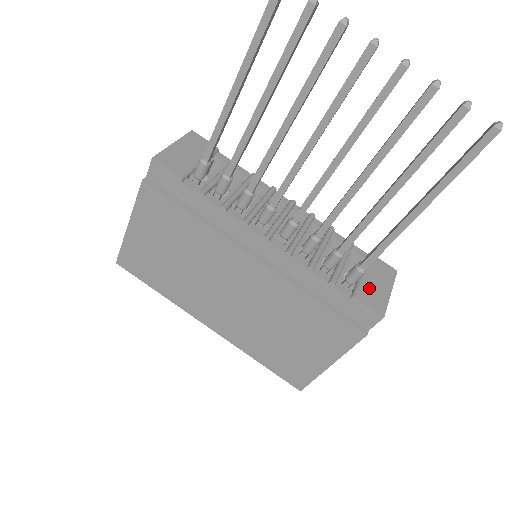
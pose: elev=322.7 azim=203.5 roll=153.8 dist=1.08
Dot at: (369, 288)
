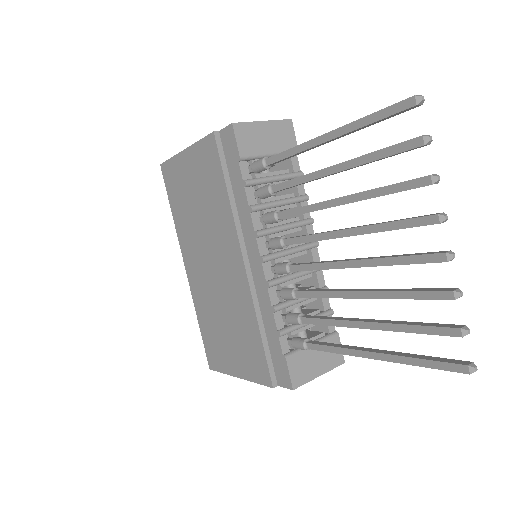
Dot at: (305, 359)
